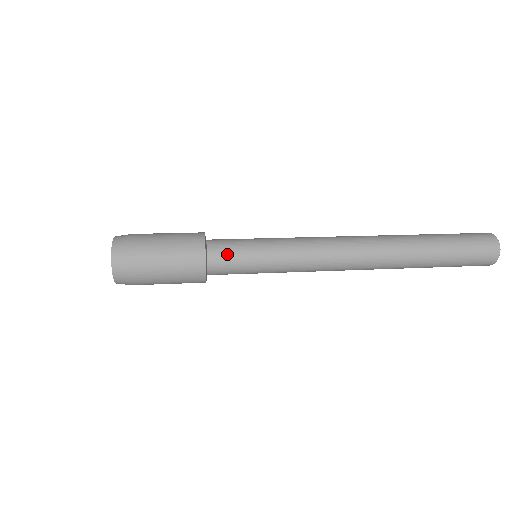
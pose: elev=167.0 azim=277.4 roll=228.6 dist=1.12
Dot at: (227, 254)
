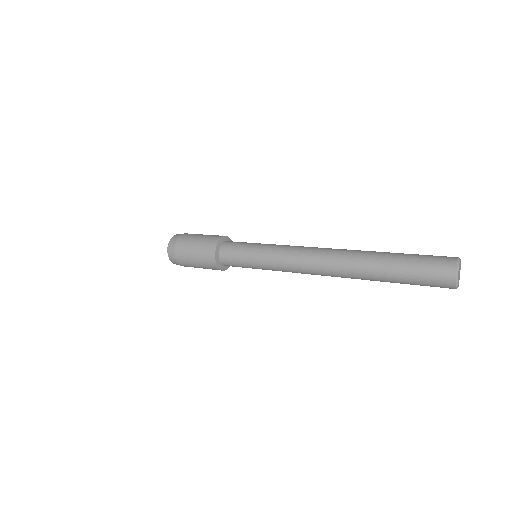
Dot at: (231, 259)
